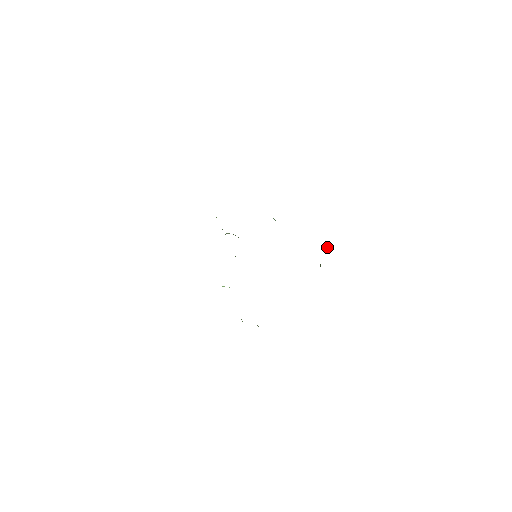
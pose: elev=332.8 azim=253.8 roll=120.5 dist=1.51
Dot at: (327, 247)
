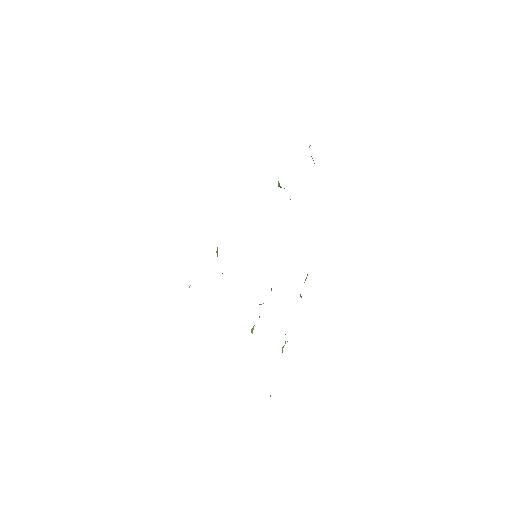
Dot at: (278, 184)
